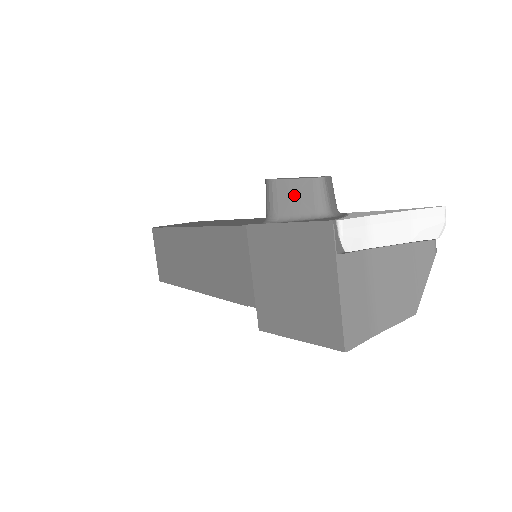
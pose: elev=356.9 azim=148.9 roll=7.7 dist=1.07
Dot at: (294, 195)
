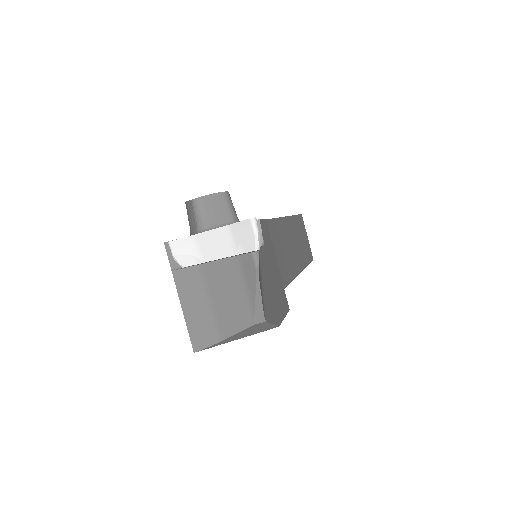
Dot at: (190, 215)
